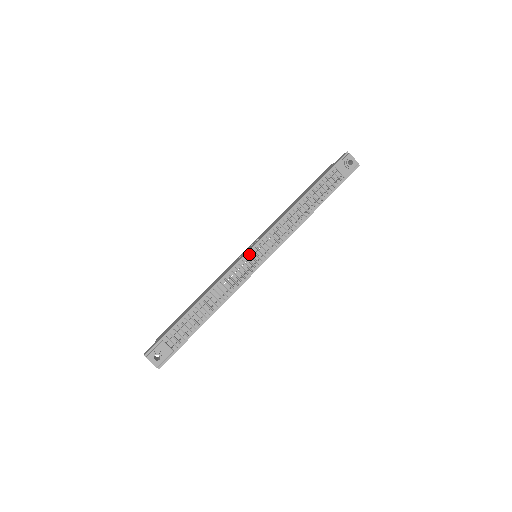
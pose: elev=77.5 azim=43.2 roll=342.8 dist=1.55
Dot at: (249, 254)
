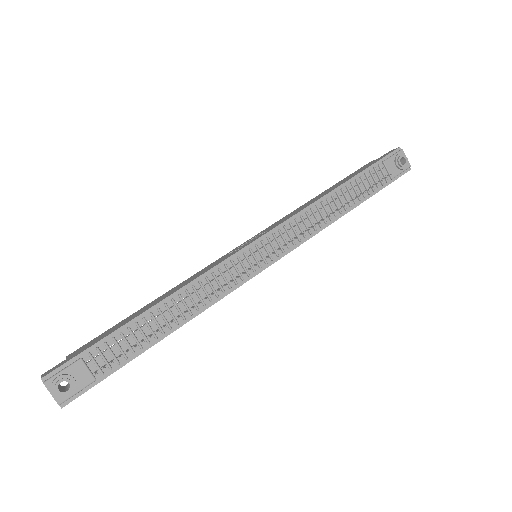
Dot at: (250, 249)
